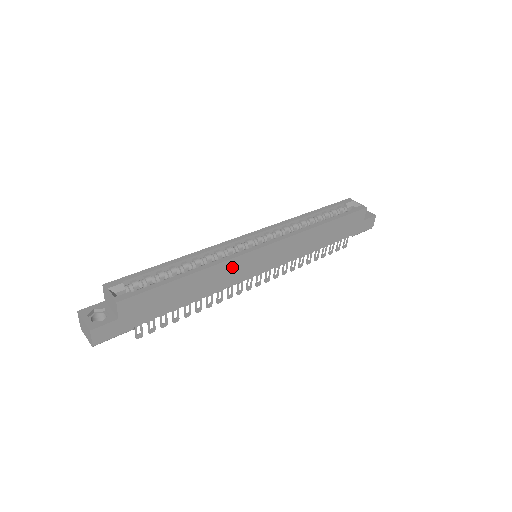
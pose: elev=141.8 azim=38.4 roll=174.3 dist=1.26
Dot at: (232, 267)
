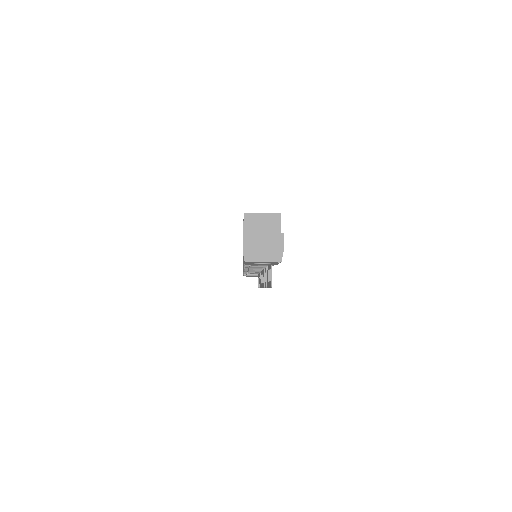
Dot at: occluded
